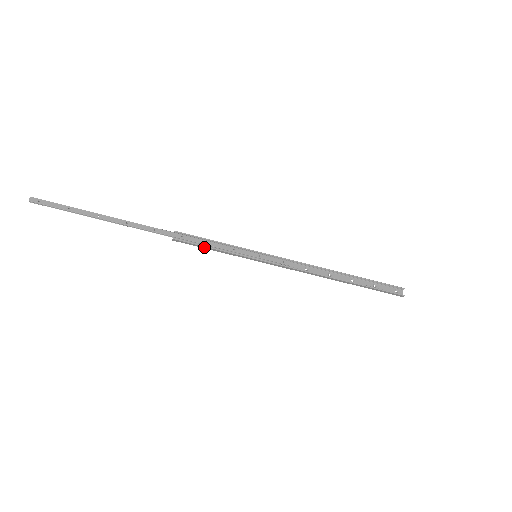
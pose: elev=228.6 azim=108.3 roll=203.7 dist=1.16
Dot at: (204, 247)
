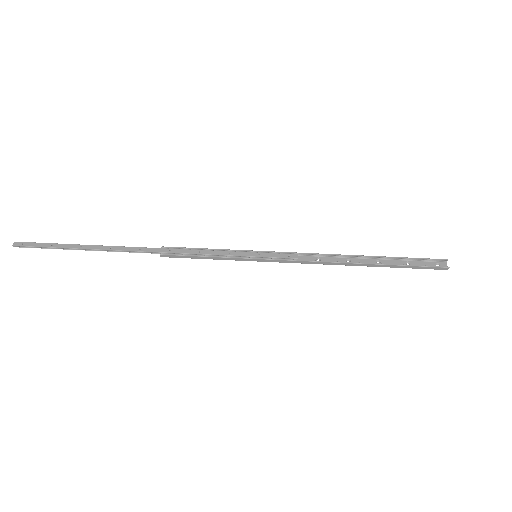
Dot at: (196, 257)
